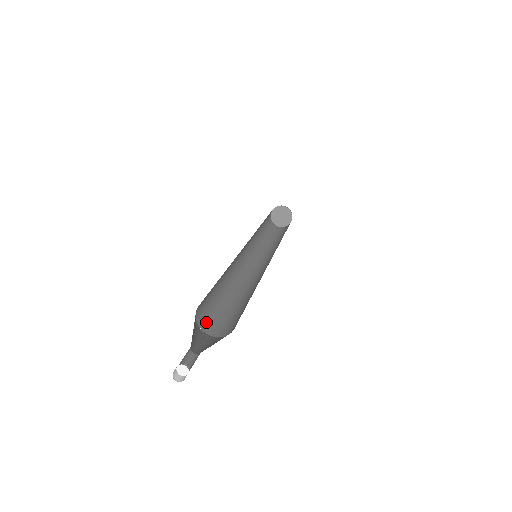
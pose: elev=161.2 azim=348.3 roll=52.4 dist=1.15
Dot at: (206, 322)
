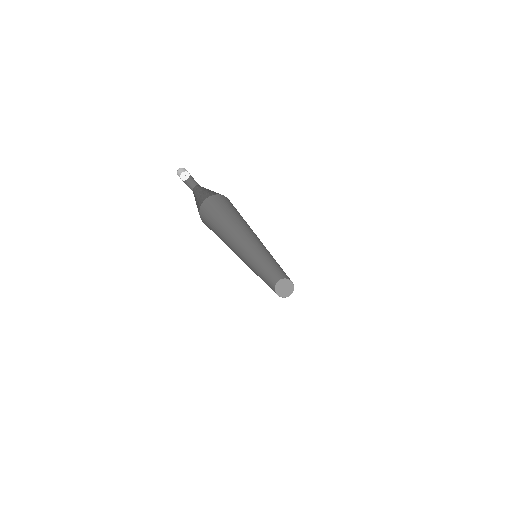
Dot at: (206, 225)
